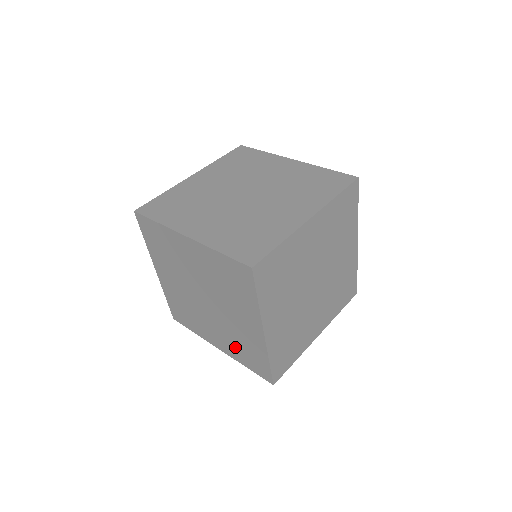
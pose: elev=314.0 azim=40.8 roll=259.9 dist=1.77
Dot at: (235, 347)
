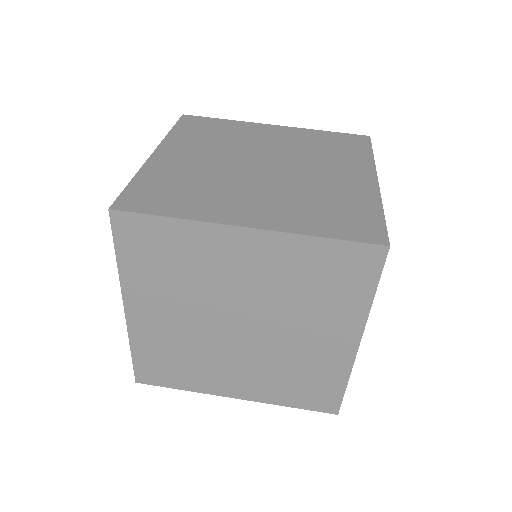
Dot at: occluded
